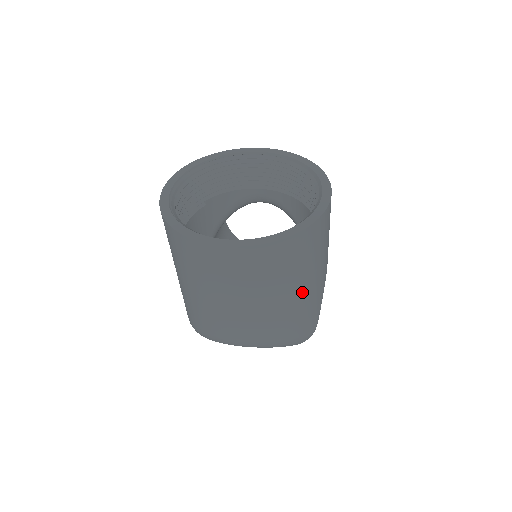
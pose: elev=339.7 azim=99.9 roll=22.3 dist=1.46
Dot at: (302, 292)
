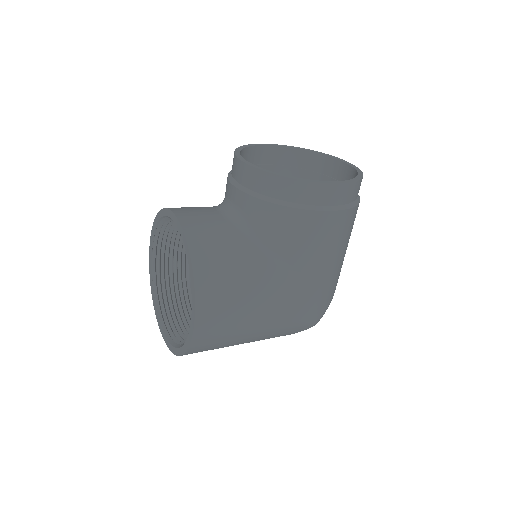
Dot at: (246, 342)
